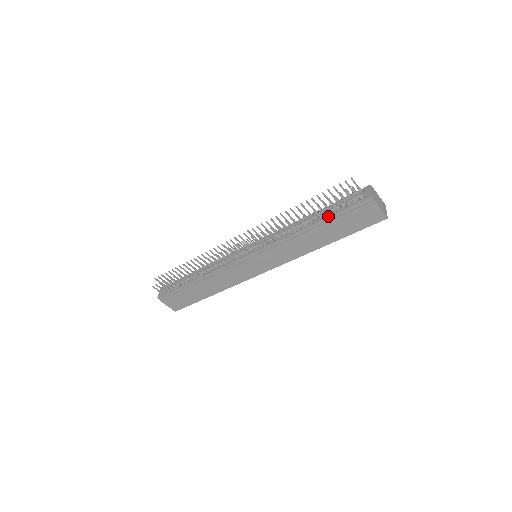
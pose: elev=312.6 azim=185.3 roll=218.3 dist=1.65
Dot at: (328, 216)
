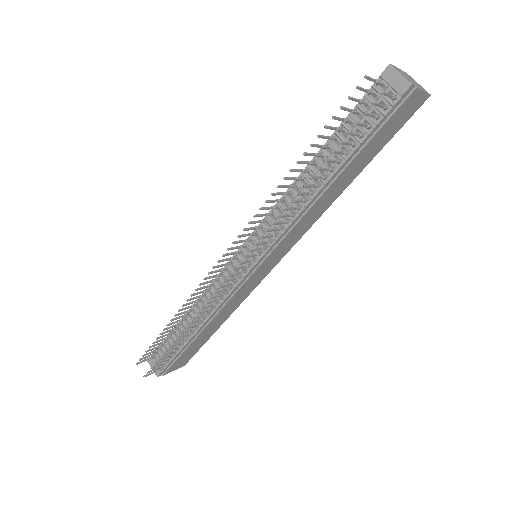
Dot at: (350, 153)
